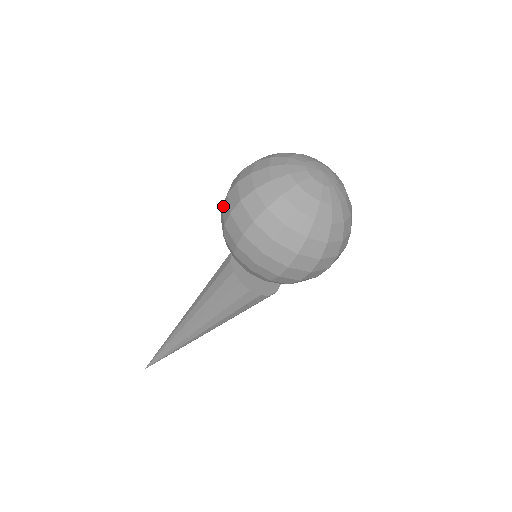
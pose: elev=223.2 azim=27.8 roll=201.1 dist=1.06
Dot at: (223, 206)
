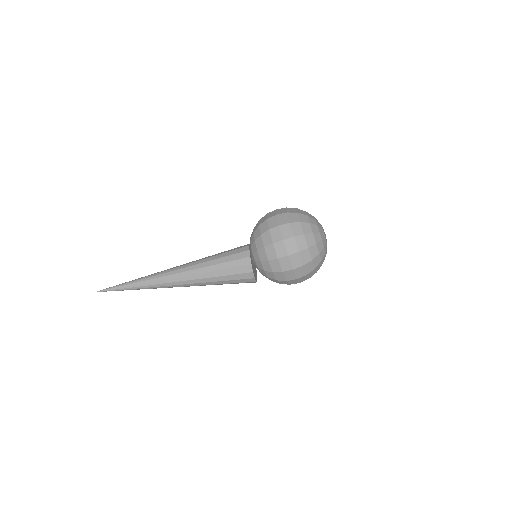
Dot at: (270, 219)
